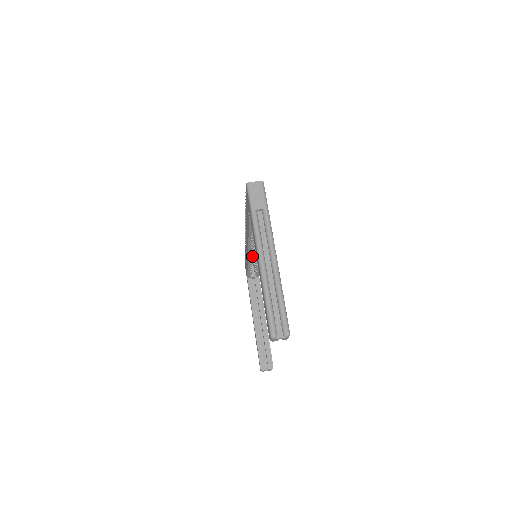
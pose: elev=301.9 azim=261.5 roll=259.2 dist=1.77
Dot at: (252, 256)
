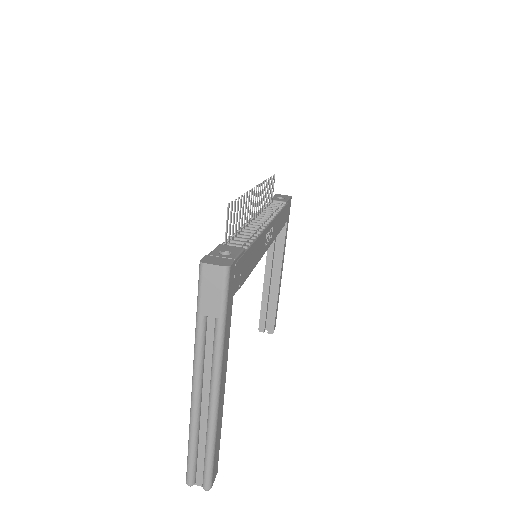
Dot at: occluded
